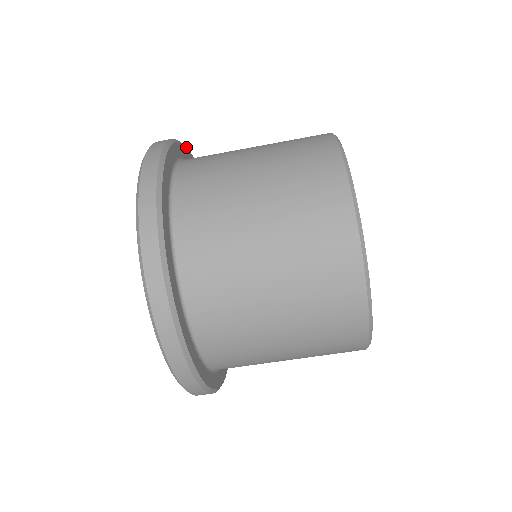
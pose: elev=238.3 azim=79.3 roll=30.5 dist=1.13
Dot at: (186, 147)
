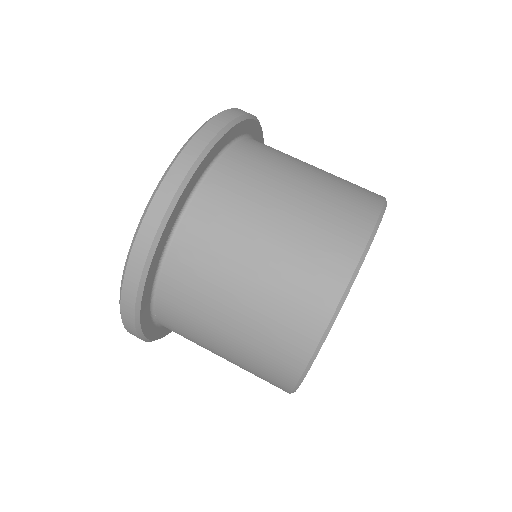
Dot at: occluded
